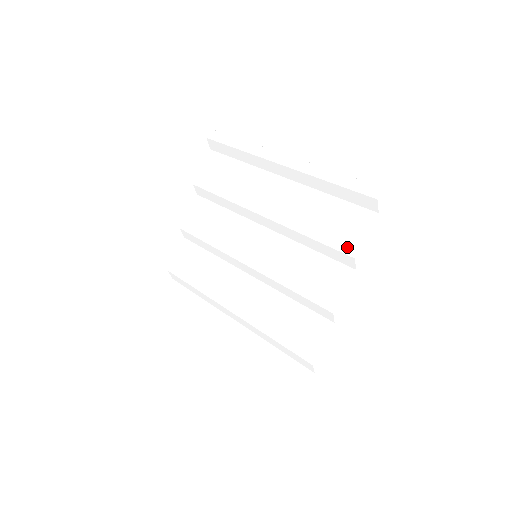
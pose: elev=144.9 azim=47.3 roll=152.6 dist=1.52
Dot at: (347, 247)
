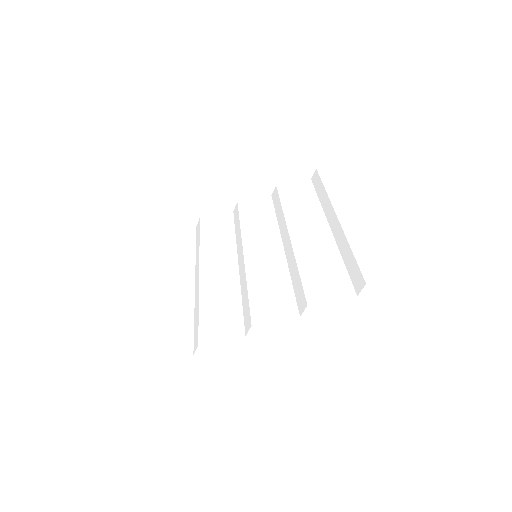
Dot at: (312, 294)
